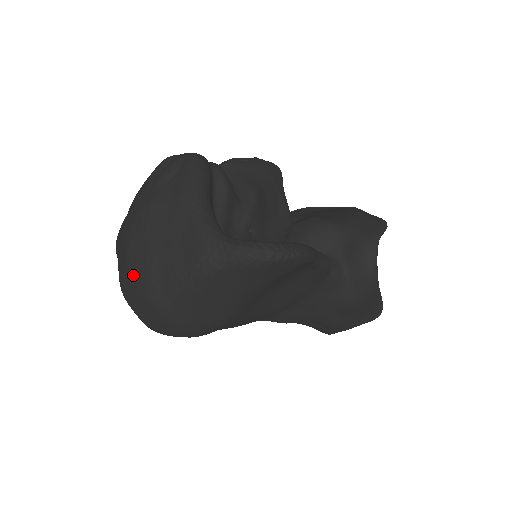
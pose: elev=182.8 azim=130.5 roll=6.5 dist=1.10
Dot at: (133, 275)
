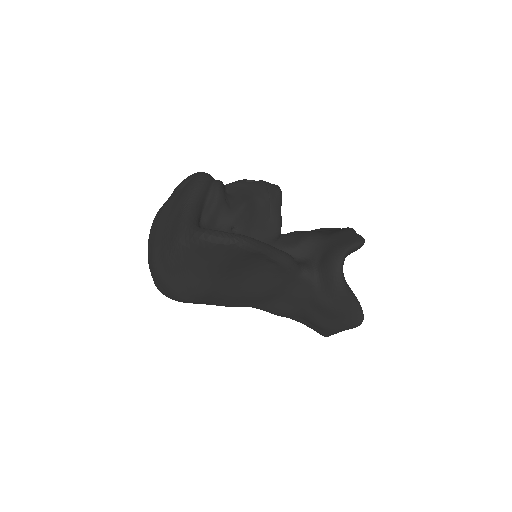
Dot at: (149, 250)
